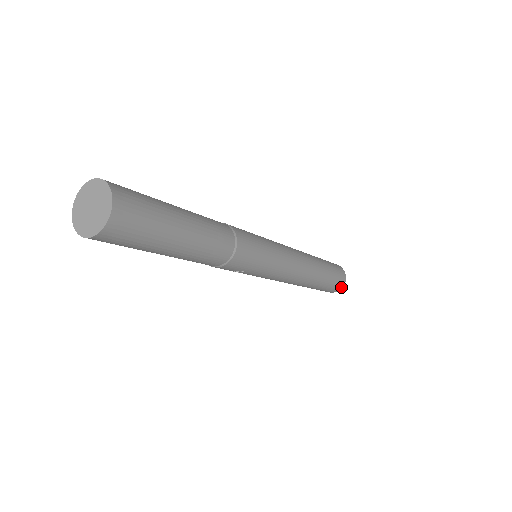
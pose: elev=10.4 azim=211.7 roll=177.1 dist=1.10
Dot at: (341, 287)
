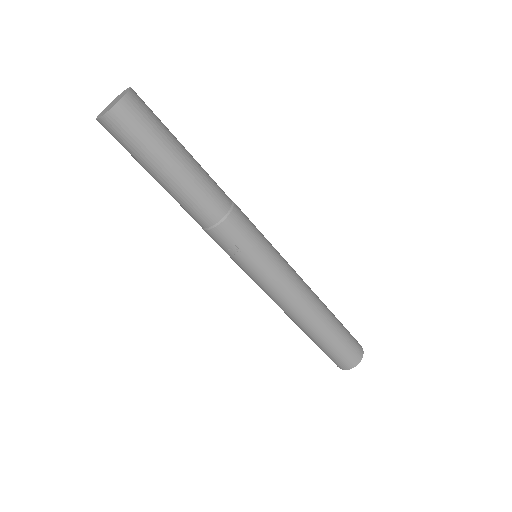
Dot at: (358, 360)
